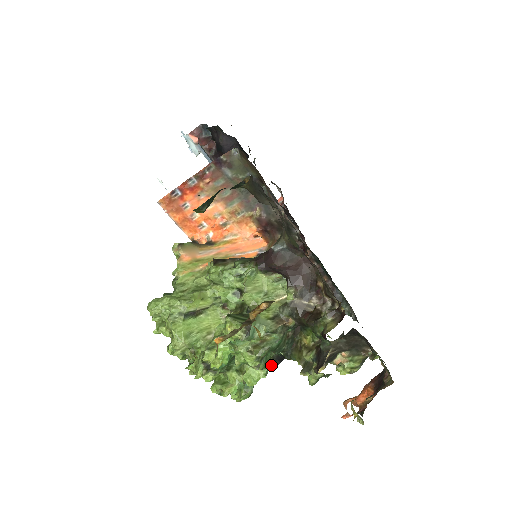
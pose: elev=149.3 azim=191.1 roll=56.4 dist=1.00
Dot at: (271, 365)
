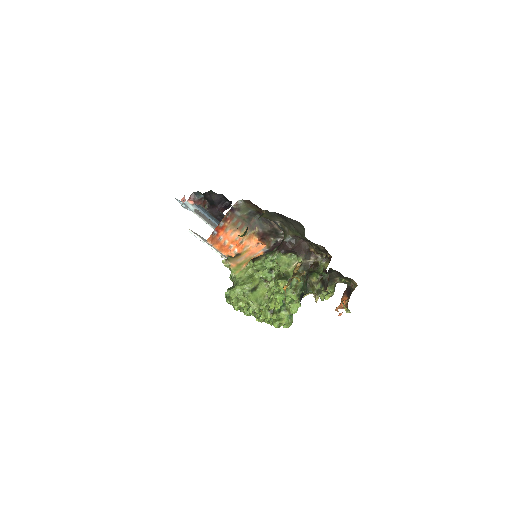
Dot at: occluded
